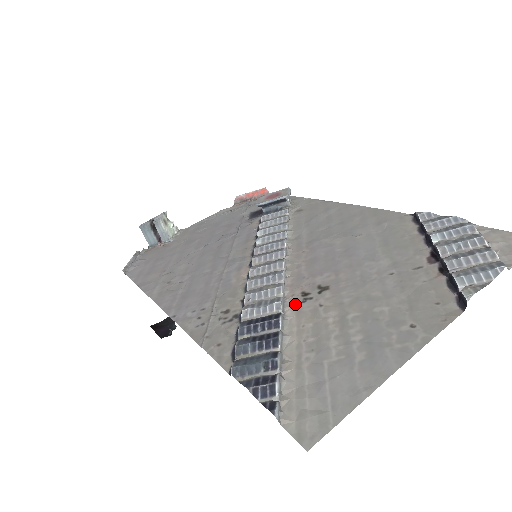
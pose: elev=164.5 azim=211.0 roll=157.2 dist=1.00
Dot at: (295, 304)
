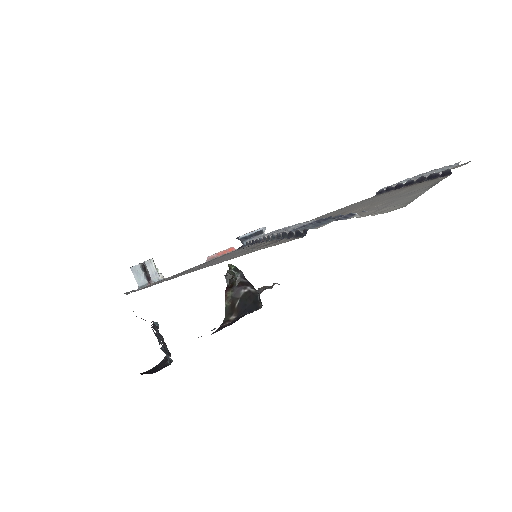
Dot at: occluded
